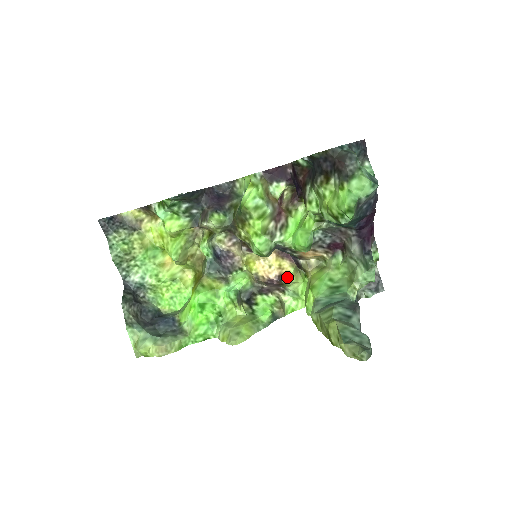
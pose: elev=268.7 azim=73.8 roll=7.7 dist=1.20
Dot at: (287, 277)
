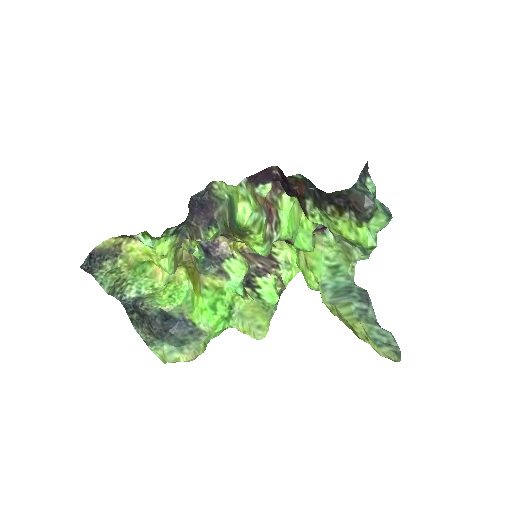
Dot at: occluded
